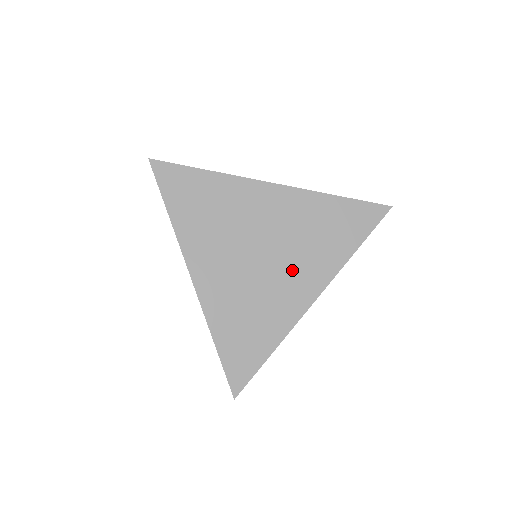
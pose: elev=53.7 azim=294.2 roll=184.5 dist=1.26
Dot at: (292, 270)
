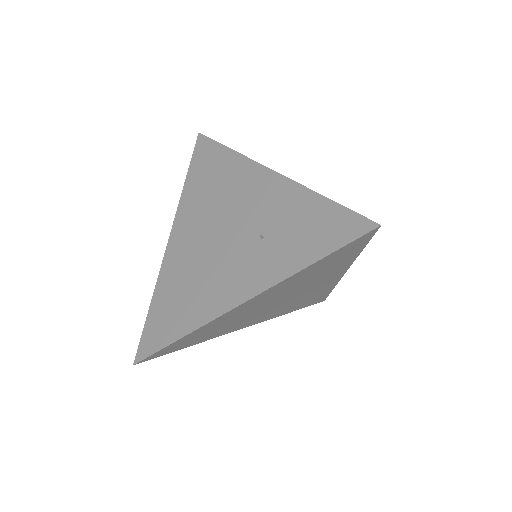
Dot at: (311, 287)
